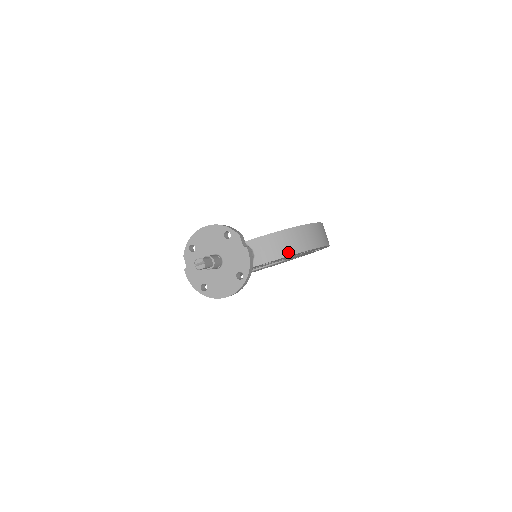
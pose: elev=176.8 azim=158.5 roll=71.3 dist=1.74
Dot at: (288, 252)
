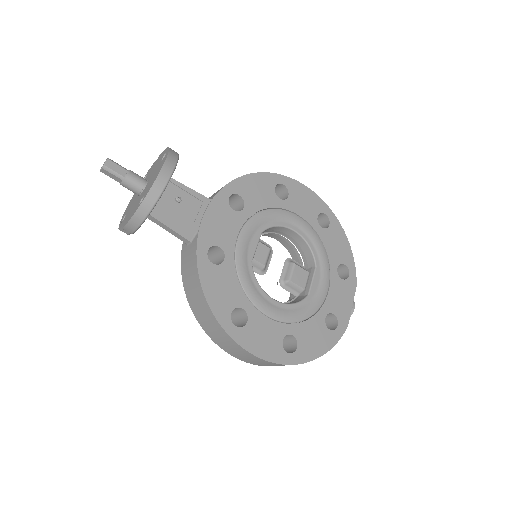
Dot at: (242, 177)
